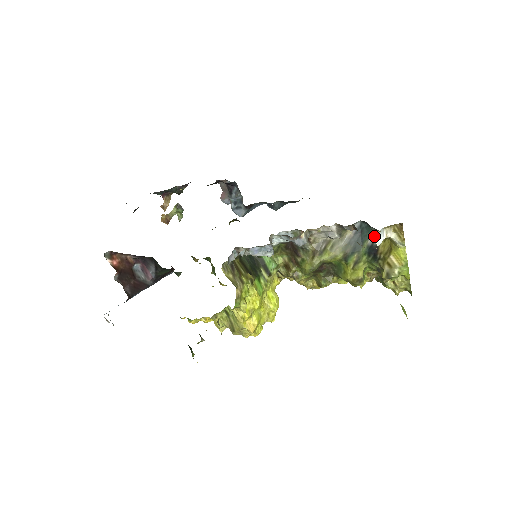
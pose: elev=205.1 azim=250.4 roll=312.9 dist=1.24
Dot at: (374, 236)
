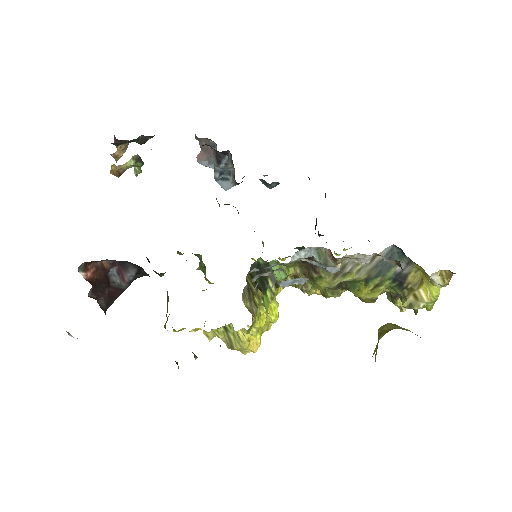
Dot at: (405, 264)
